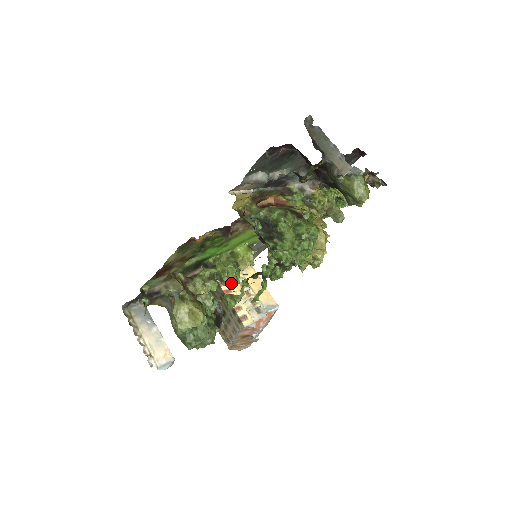
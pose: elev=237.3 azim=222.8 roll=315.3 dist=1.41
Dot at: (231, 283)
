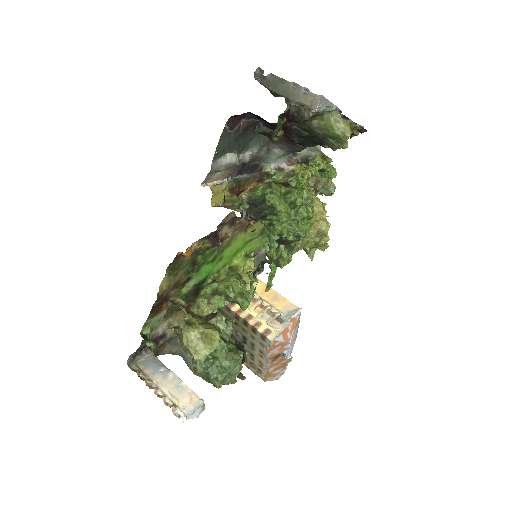
Dot at: occluded
